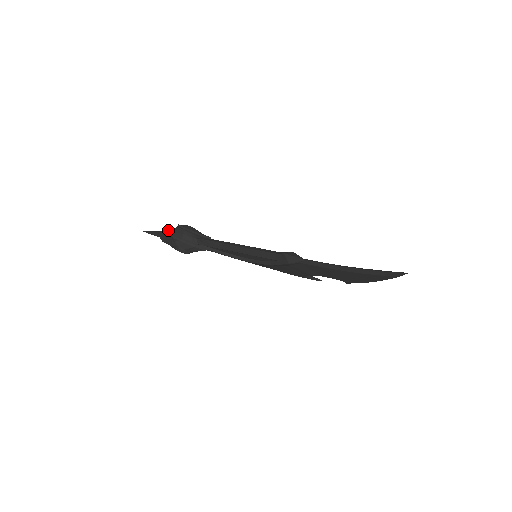
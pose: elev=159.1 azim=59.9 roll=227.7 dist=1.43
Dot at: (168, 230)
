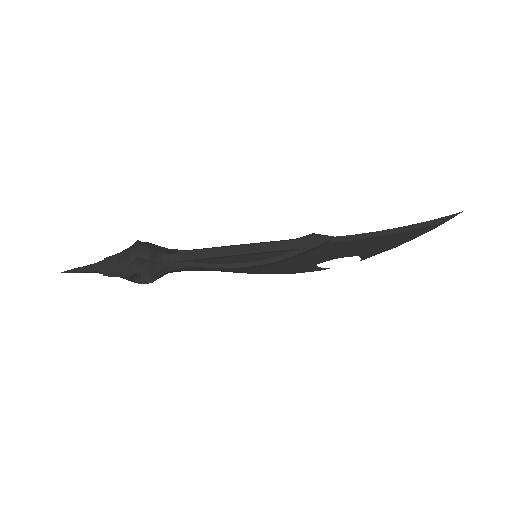
Dot at: (111, 257)
